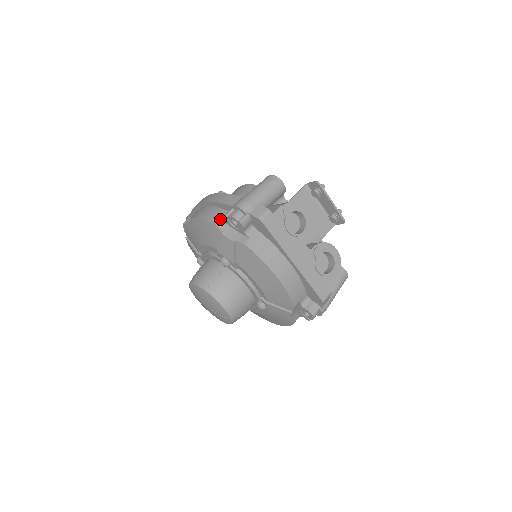
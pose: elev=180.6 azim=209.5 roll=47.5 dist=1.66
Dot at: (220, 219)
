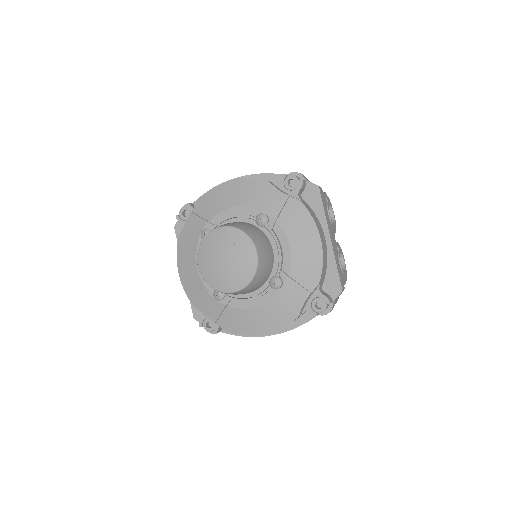
Dot at: occluded
